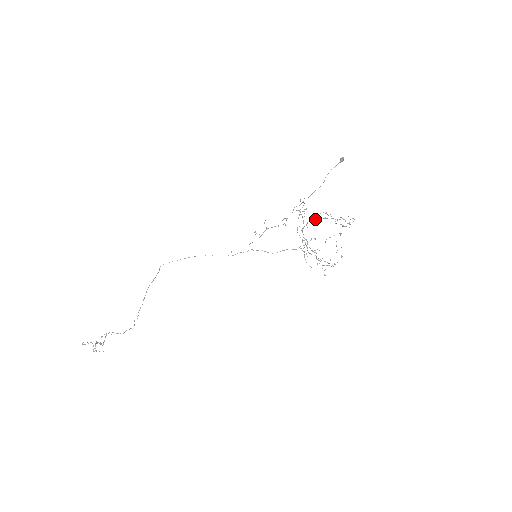
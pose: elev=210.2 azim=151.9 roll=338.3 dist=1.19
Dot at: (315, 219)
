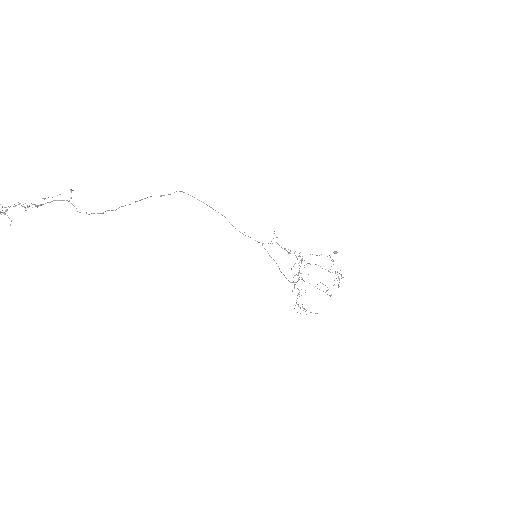
Dot at: (315, 264)
